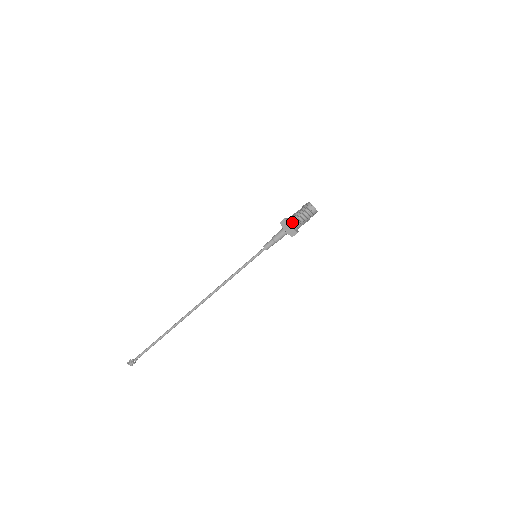
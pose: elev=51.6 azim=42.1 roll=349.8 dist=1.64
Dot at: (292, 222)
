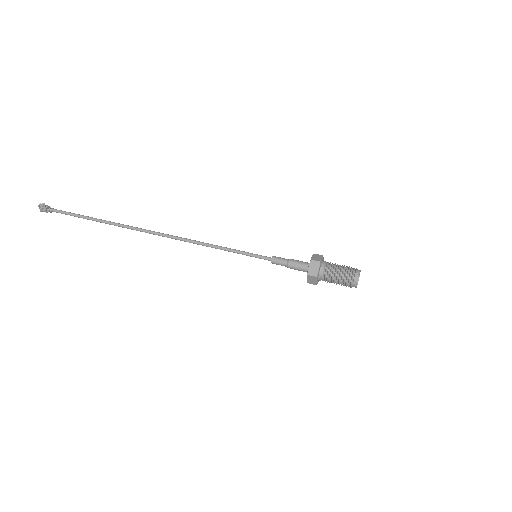
Dot at: (323, 273)
